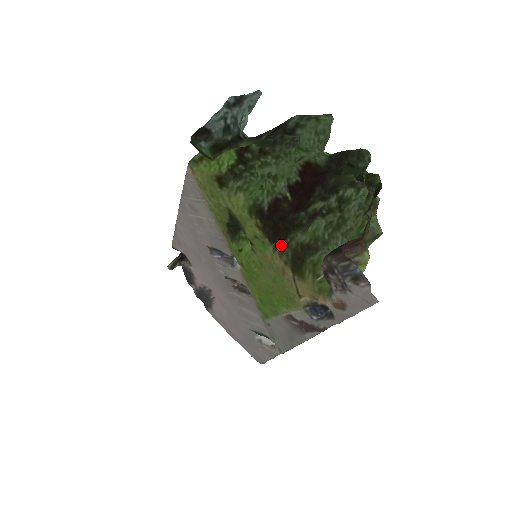
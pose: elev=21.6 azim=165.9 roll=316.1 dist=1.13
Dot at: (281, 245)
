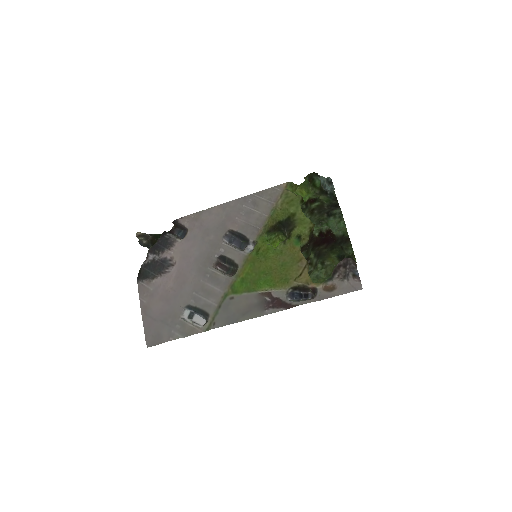
Dot at: occluded
